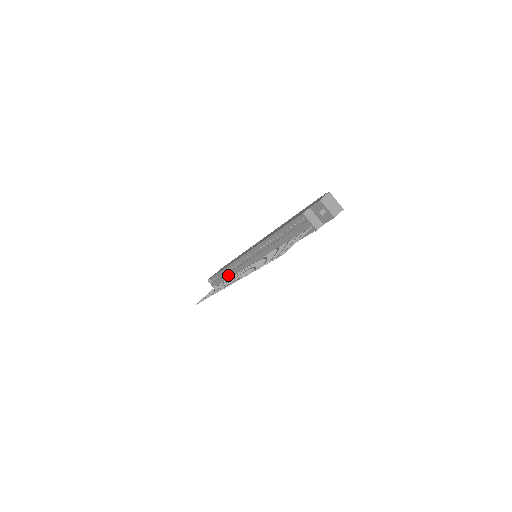
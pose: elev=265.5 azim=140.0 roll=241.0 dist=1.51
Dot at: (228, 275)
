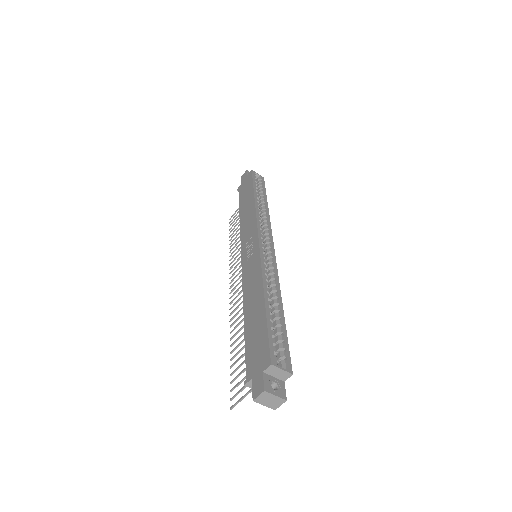
Dot at: occluded
